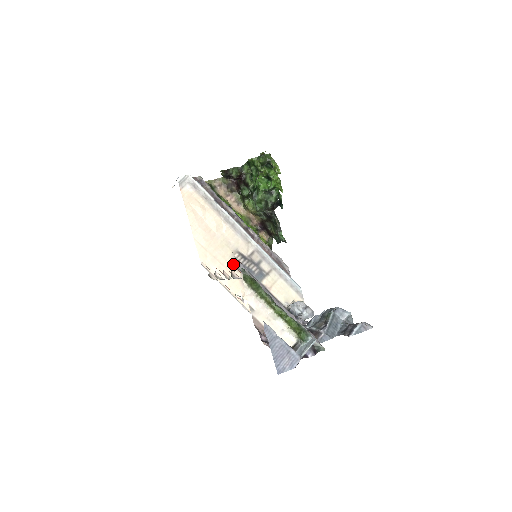
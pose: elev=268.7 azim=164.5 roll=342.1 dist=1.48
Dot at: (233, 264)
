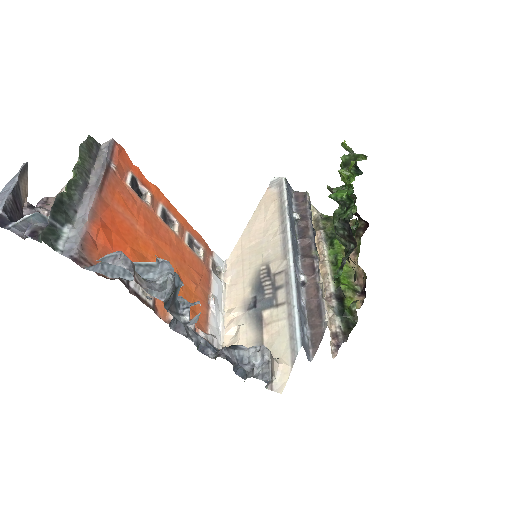
Dot at: (253, 275)
